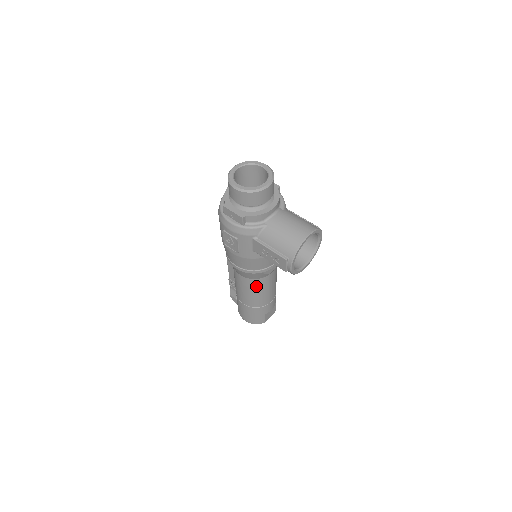
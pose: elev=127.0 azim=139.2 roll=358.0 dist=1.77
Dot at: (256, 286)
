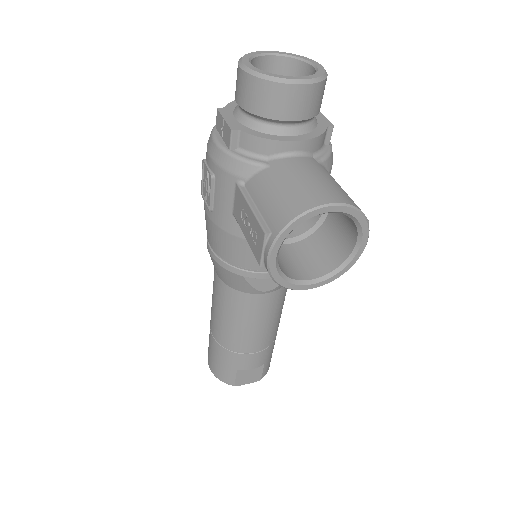
Dot at: (232, 304)
